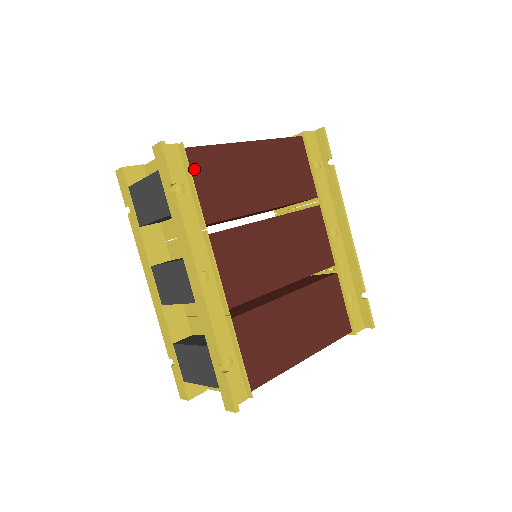
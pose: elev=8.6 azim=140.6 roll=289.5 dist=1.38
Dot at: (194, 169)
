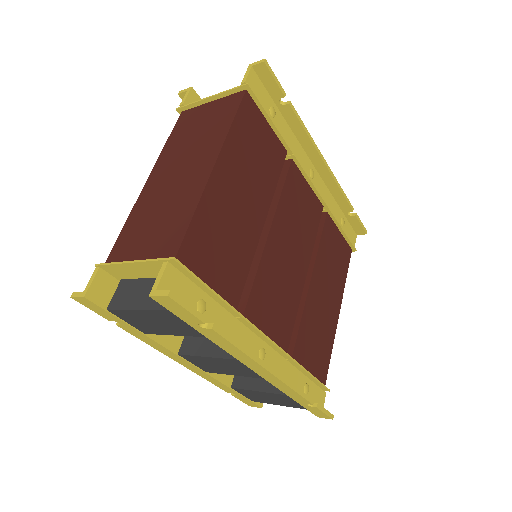
Dot at: (197, 268)
